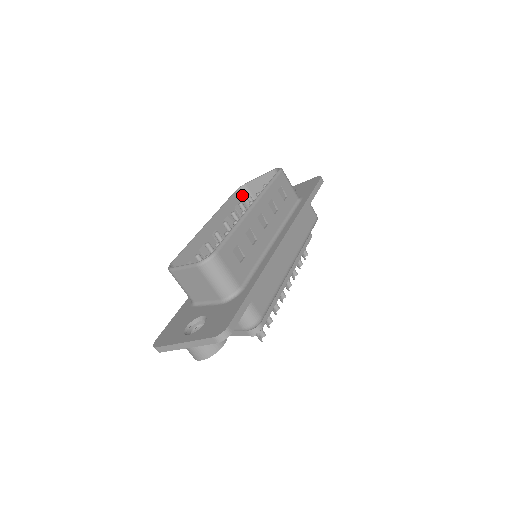
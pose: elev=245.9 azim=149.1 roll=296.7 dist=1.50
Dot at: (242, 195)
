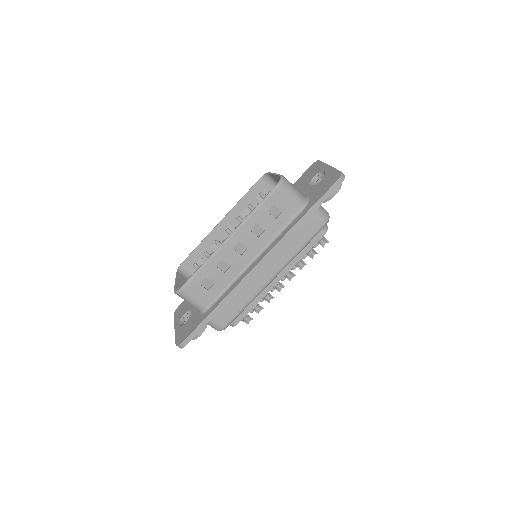
Dot at: (268, 181)
